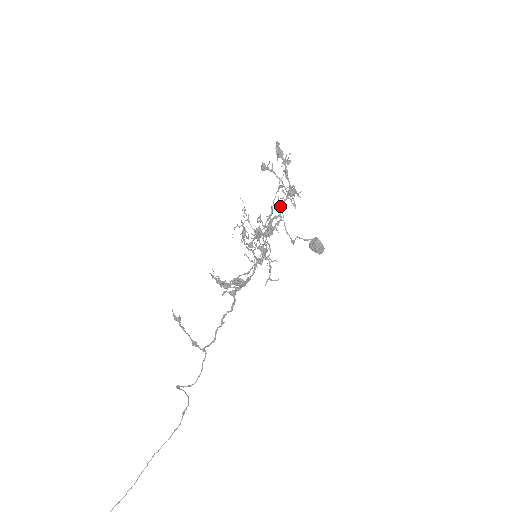
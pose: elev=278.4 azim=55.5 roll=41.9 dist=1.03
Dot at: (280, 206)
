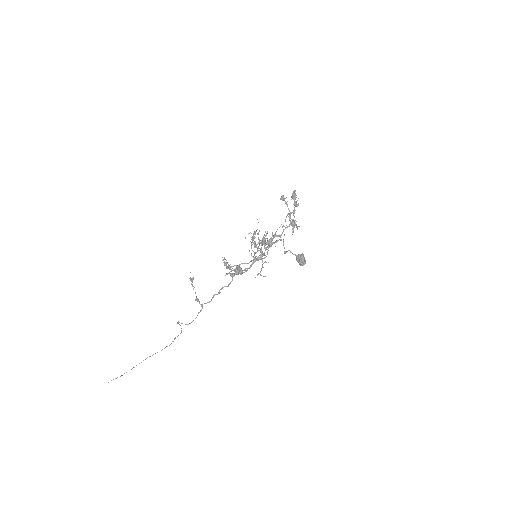
Dot at: occluded
